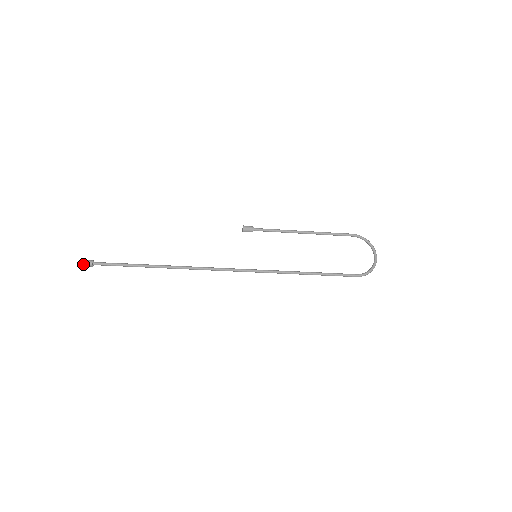
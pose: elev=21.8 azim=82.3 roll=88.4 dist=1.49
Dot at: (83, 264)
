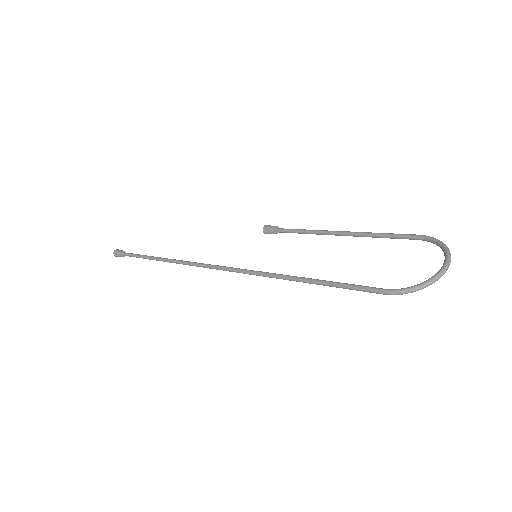
Dot at: (115, 252)
